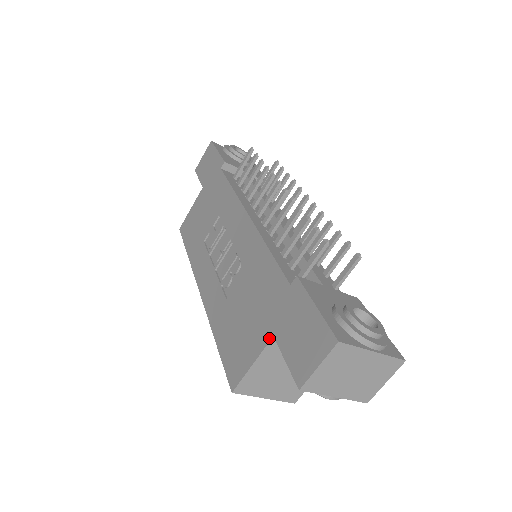
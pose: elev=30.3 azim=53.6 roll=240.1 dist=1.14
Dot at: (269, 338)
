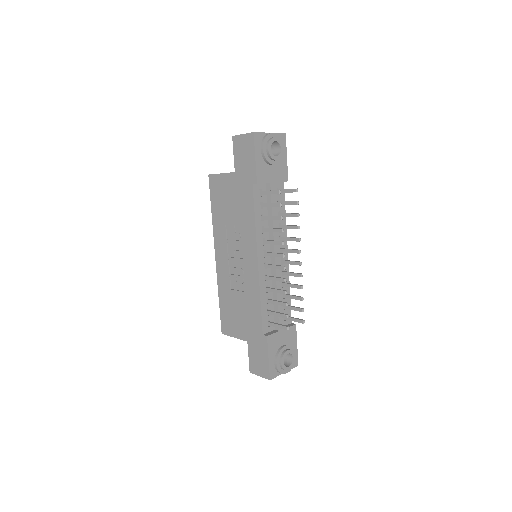
Dot at: (245, 340)
